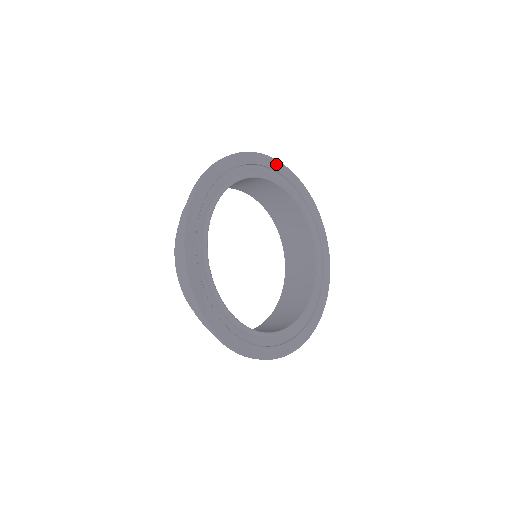
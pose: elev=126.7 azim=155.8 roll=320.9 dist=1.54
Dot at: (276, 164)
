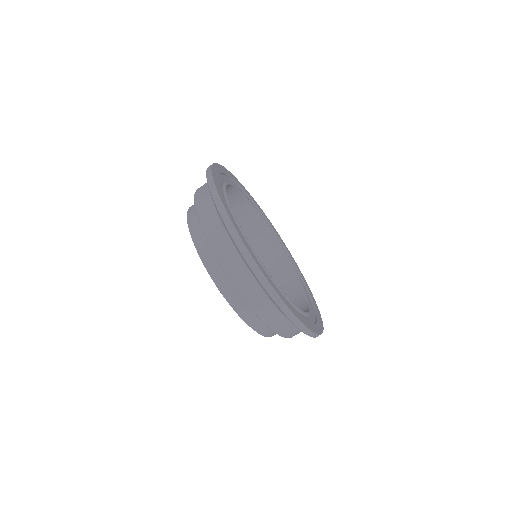
Dot at: (247, 192)
